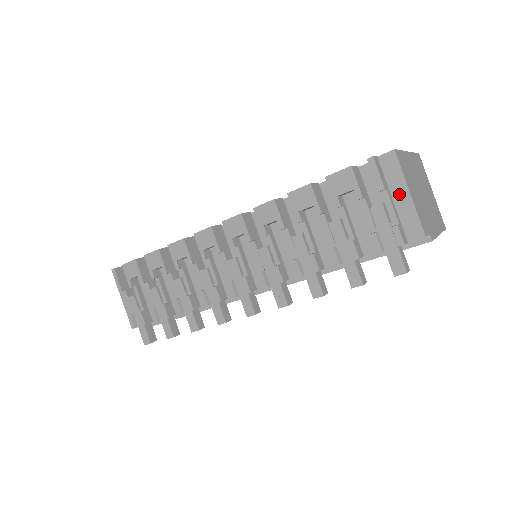
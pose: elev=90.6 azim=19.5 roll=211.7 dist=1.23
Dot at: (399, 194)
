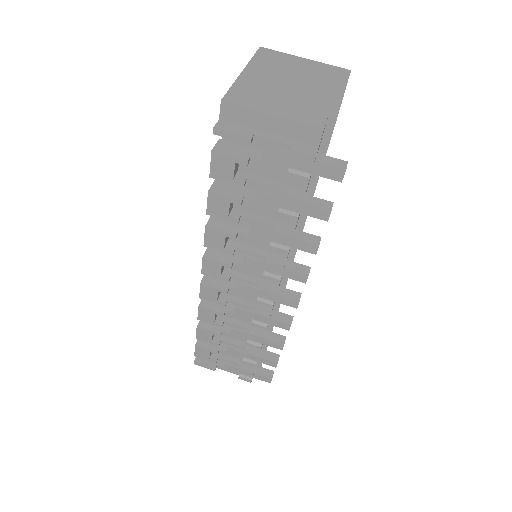
Dot at: (267, 124)
